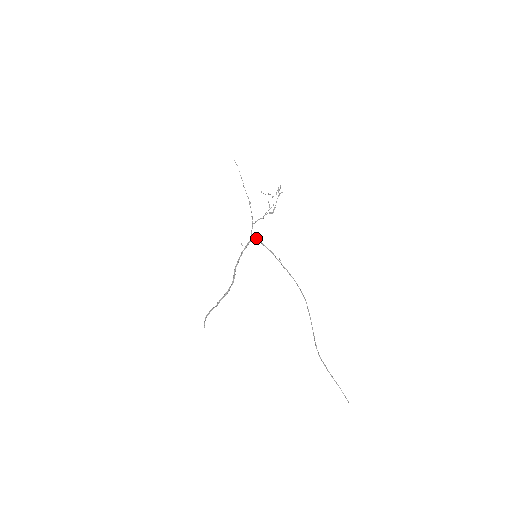
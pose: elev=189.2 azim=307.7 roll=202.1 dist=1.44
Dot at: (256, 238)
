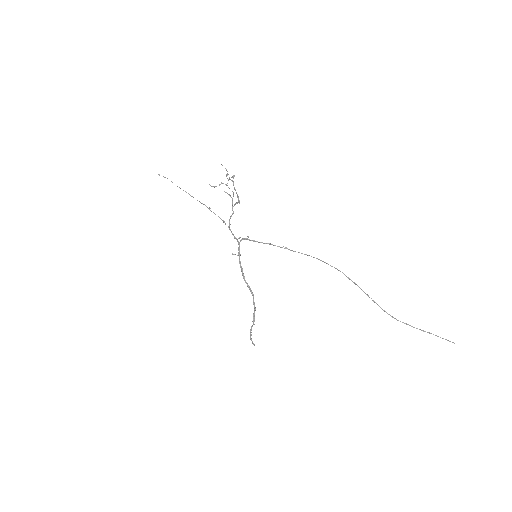
Dot at: (243, 239)
